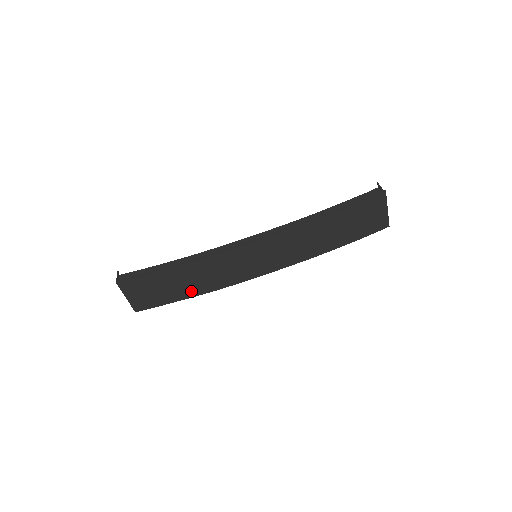
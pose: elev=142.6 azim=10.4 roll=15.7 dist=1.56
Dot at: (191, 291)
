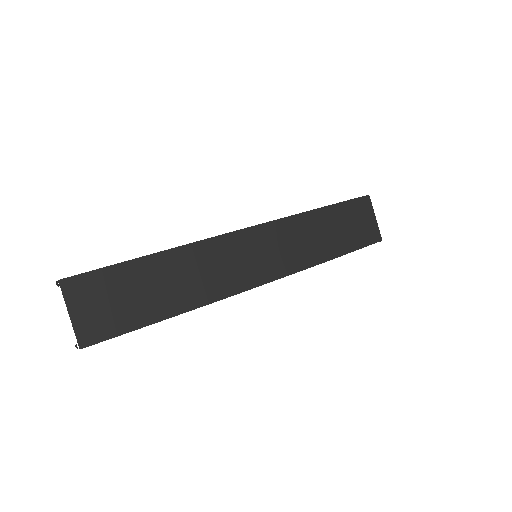
Dot at: (174, 303)
